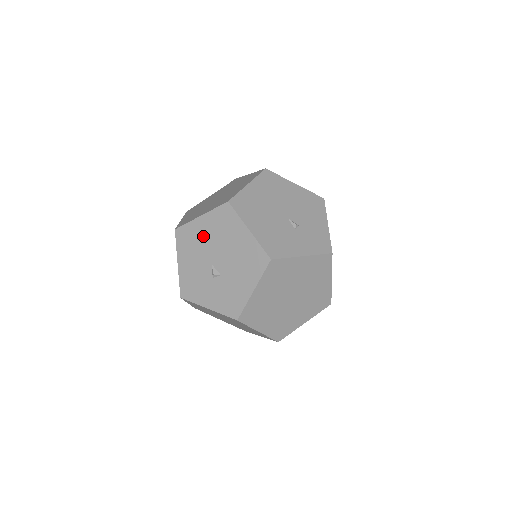
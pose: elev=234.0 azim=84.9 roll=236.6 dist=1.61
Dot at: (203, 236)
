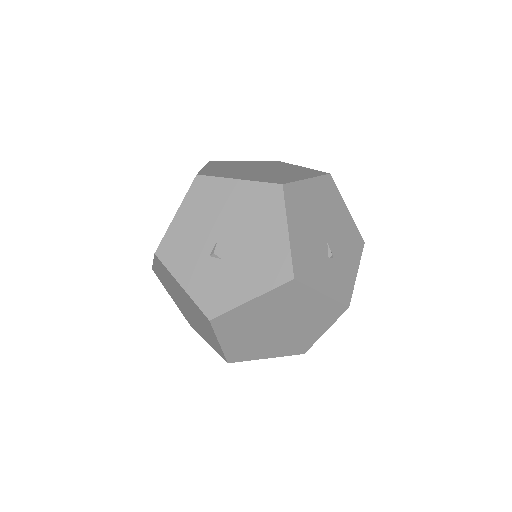
Dot at: (227, 203)
